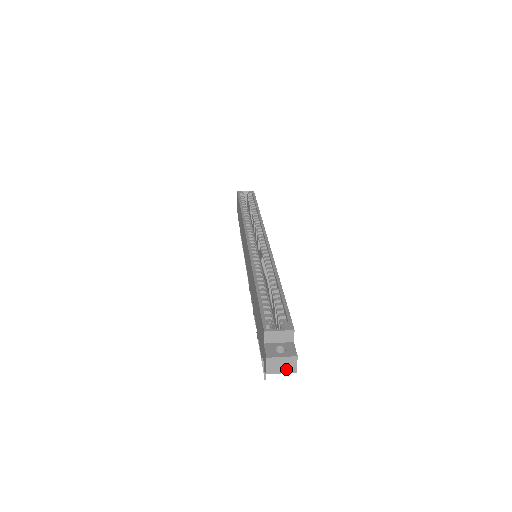
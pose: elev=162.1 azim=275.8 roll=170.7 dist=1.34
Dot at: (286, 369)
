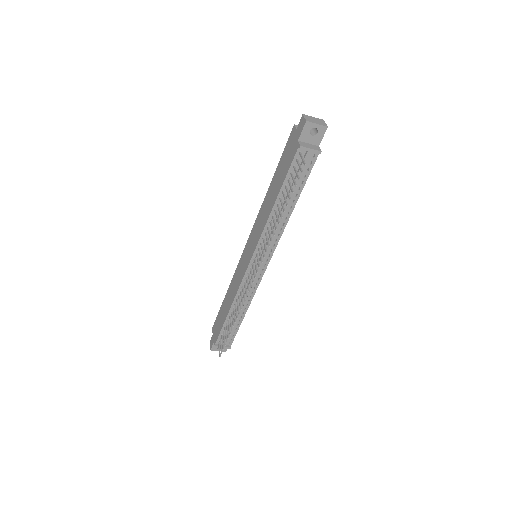
Dot at: (319, 123)
